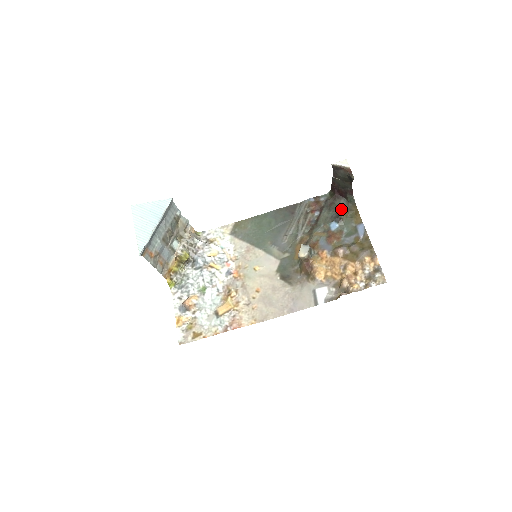
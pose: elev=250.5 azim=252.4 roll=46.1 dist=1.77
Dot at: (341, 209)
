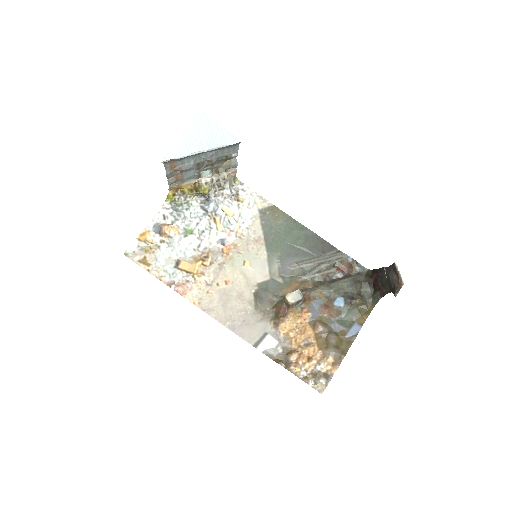
Dot at: (360, 295)
